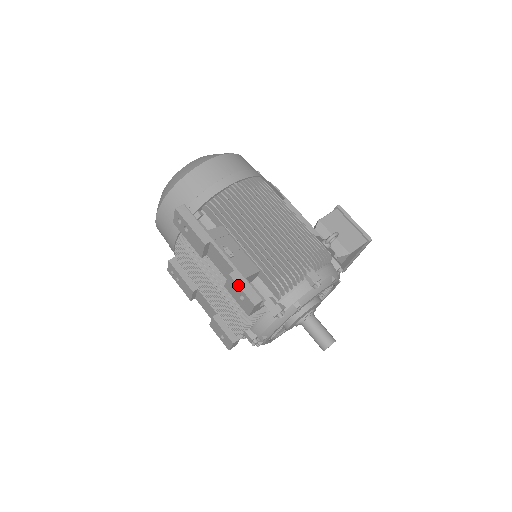
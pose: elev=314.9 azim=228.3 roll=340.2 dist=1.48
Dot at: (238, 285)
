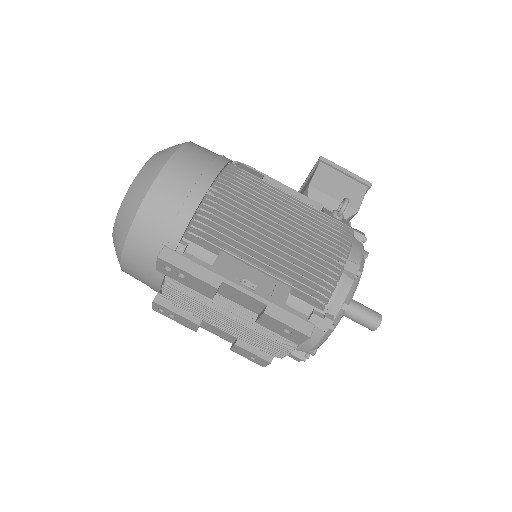
Dot at: (281, 322)
